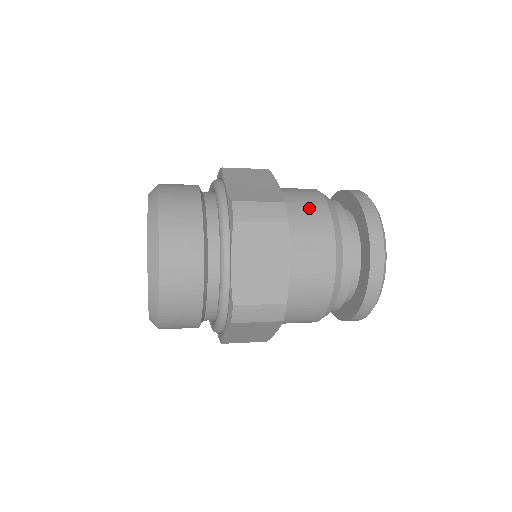
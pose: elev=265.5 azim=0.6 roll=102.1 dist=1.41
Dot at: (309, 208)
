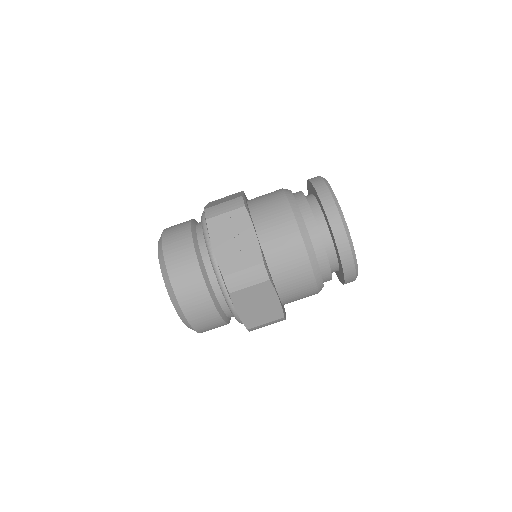
Dot at: (269, 198)
